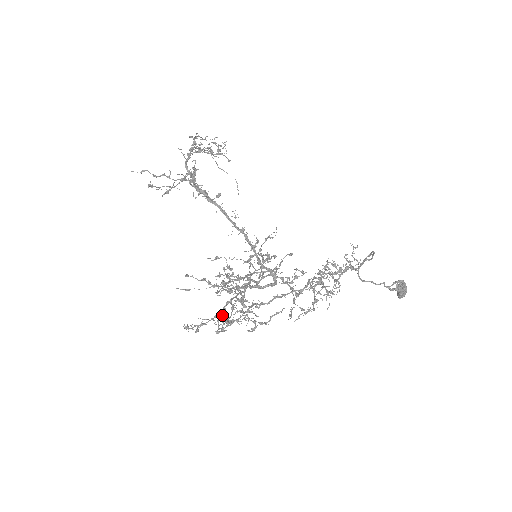
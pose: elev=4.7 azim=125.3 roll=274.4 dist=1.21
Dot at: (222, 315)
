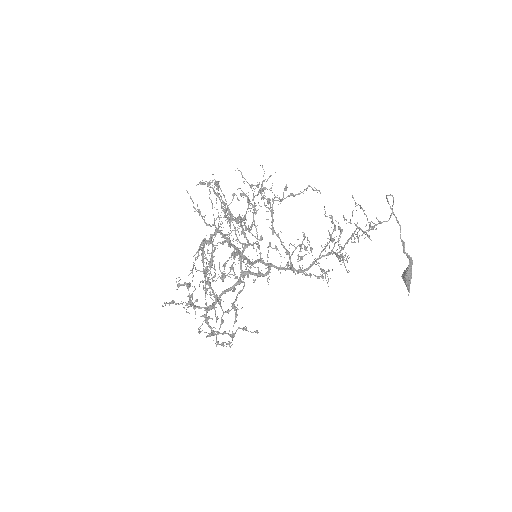
Dot at: (228, 217)
